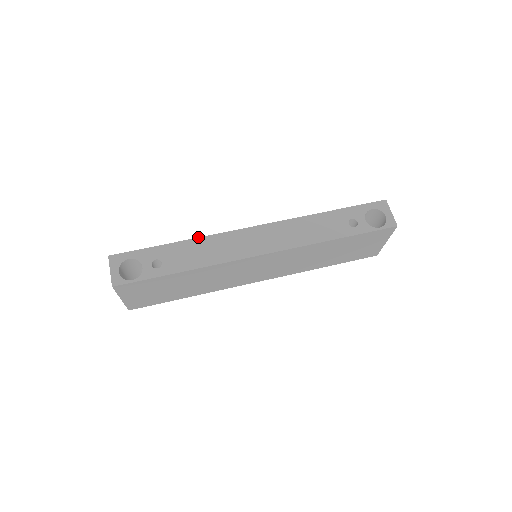
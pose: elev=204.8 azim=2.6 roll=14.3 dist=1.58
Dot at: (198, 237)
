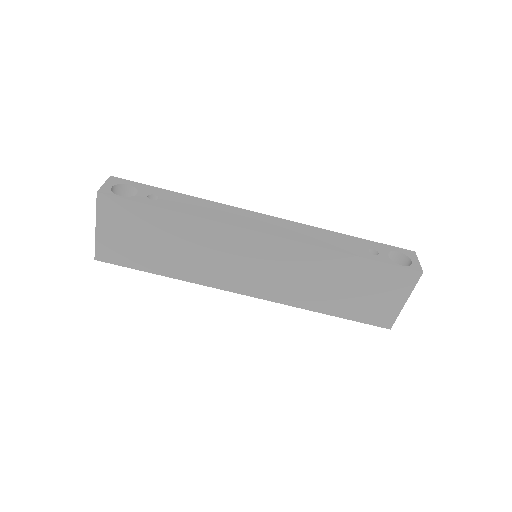
Dot at: occluded
